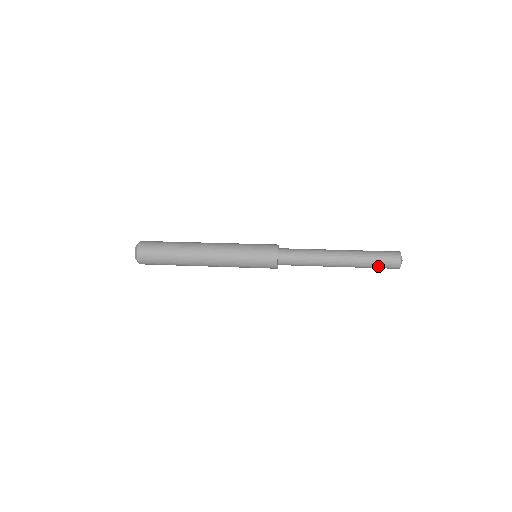
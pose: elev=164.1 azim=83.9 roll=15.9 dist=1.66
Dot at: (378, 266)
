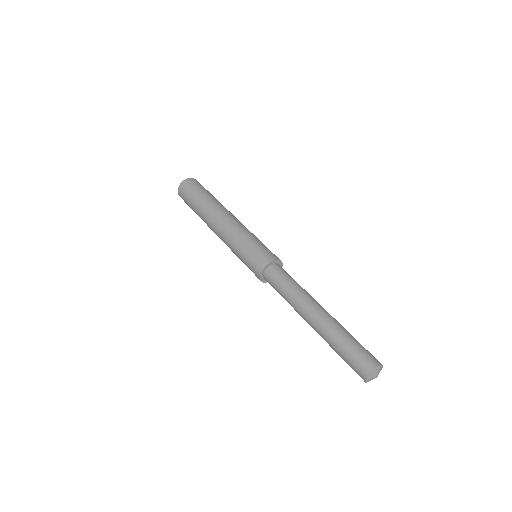
Dot at: (345, 357)
